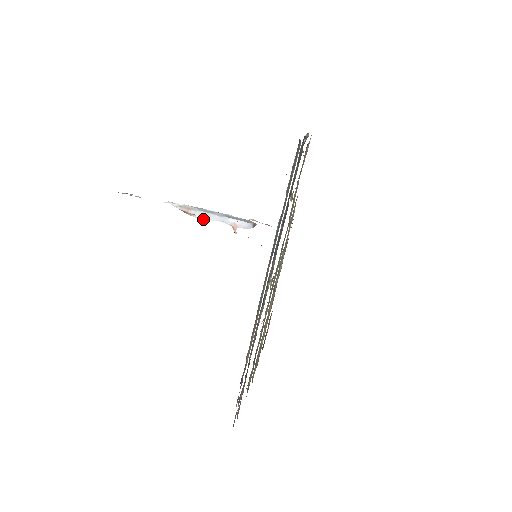
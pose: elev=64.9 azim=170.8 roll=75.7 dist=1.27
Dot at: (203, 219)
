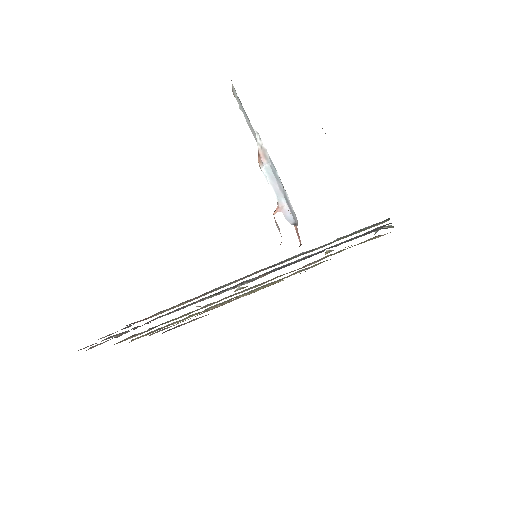
Dot at: (265, 175)
